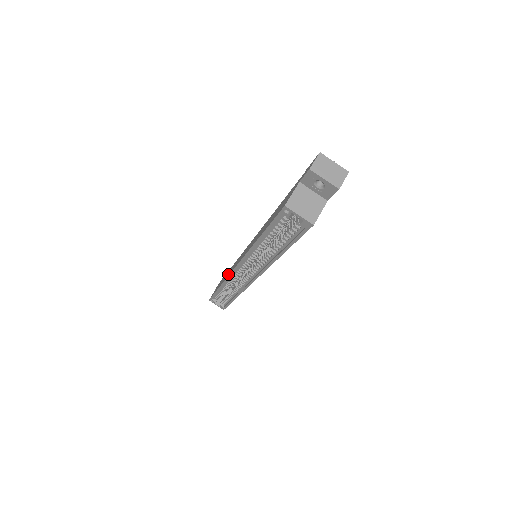
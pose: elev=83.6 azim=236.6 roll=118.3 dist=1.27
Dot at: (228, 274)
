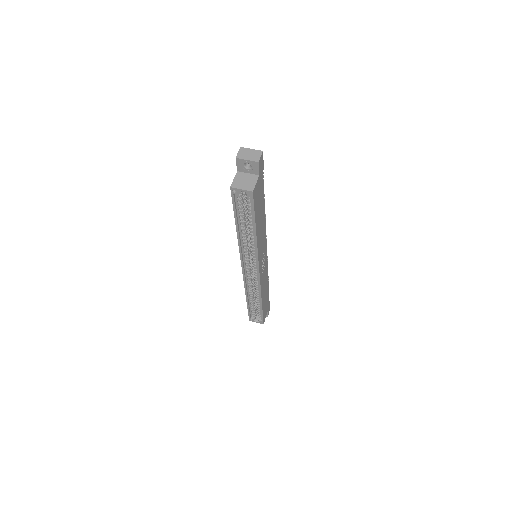
Dot at: occluded
